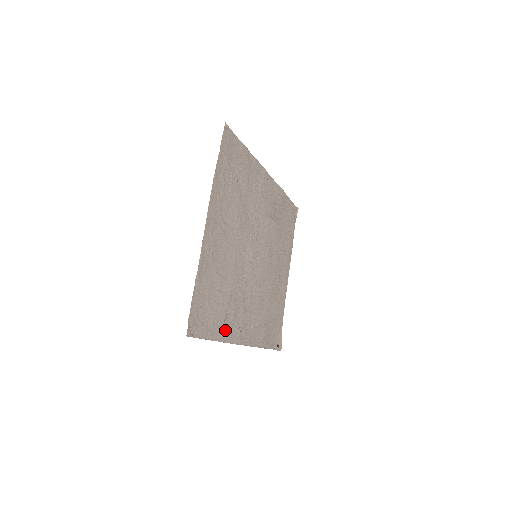
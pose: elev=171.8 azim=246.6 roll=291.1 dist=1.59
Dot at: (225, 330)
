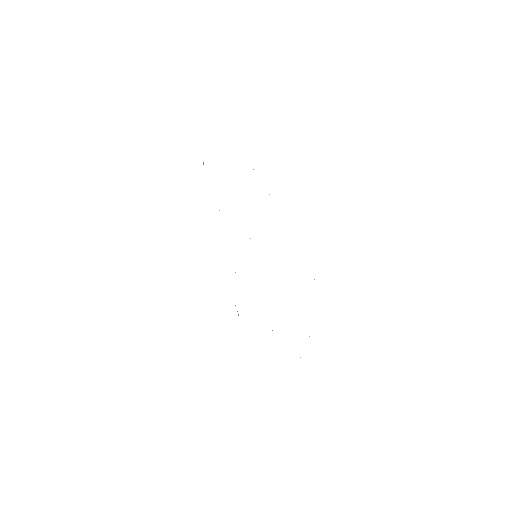
Dot at: occluded
